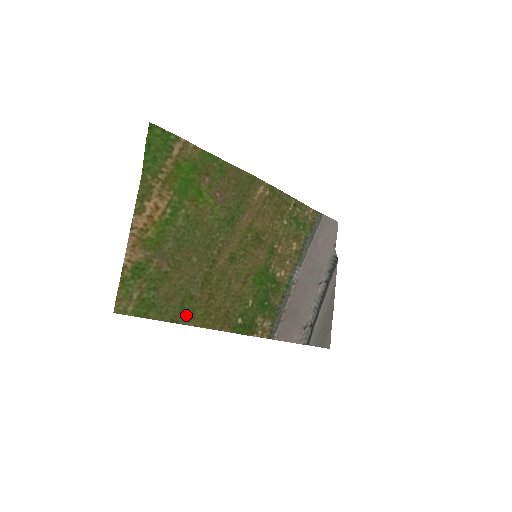
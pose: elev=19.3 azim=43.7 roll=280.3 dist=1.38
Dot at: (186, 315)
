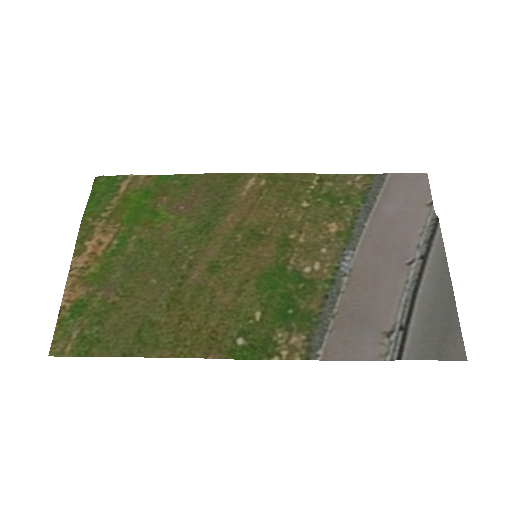
Dot at: (145, 346)
